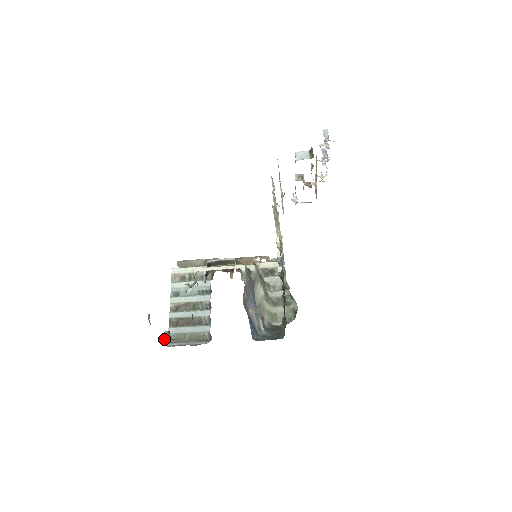
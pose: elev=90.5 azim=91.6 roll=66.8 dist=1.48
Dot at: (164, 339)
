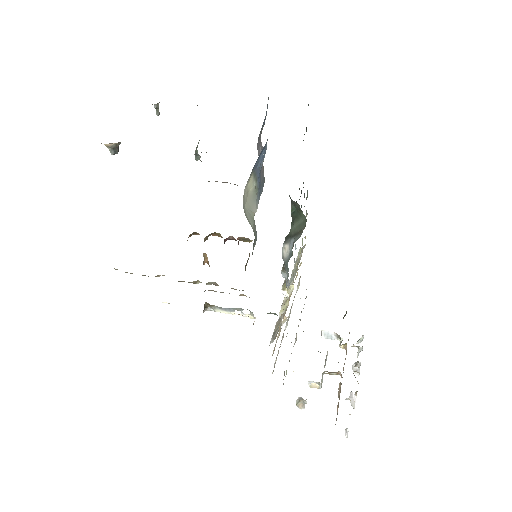
Dot at: occluded
